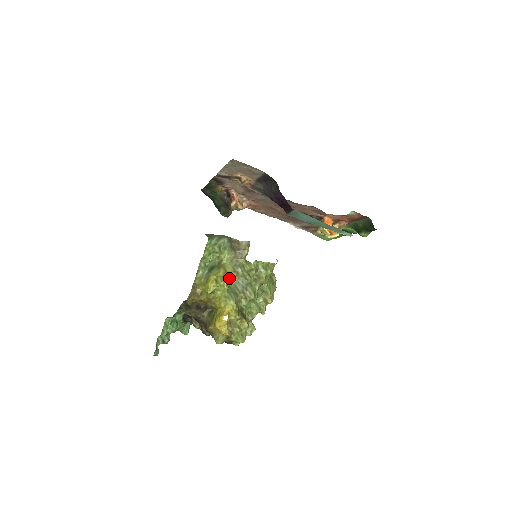
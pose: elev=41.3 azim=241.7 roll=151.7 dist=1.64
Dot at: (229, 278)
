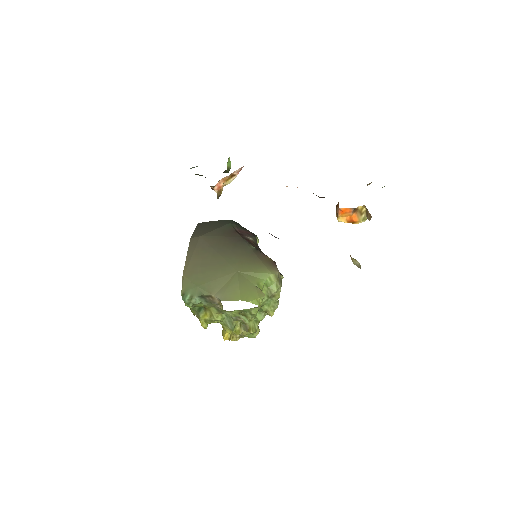
Dot at: (216, 319)
